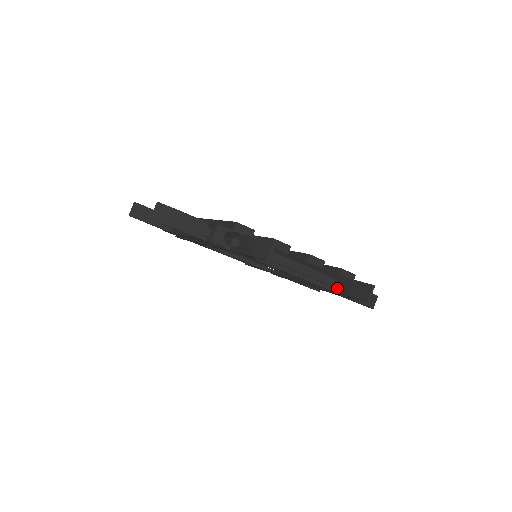
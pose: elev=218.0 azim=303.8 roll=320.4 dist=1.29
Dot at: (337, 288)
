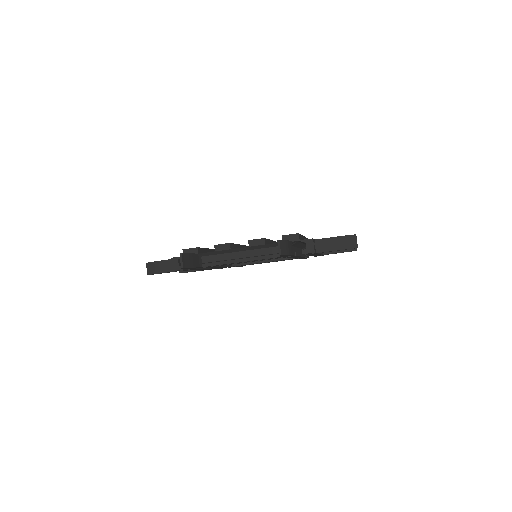
Dot at: occluded
